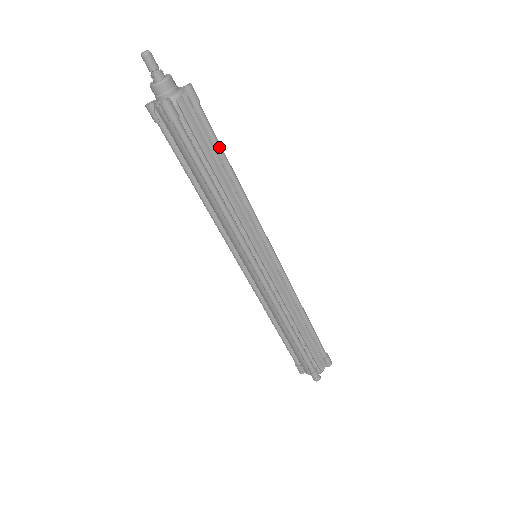
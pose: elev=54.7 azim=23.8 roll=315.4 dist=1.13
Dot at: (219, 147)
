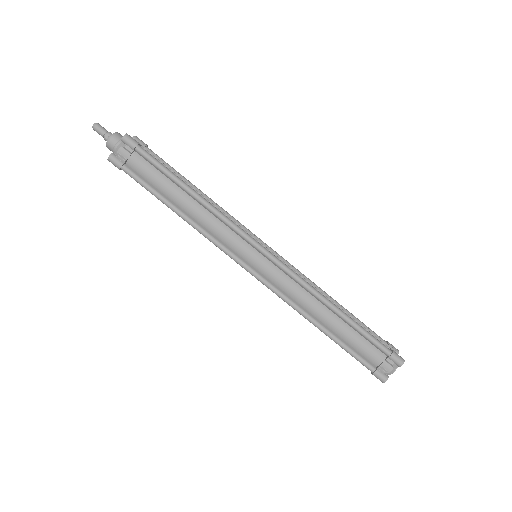
Dot at: (176, 171)
